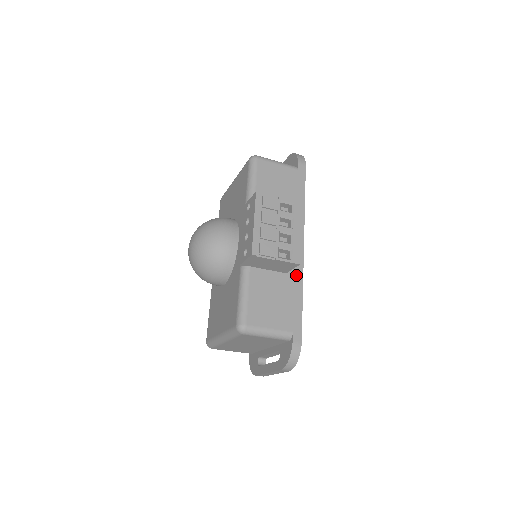
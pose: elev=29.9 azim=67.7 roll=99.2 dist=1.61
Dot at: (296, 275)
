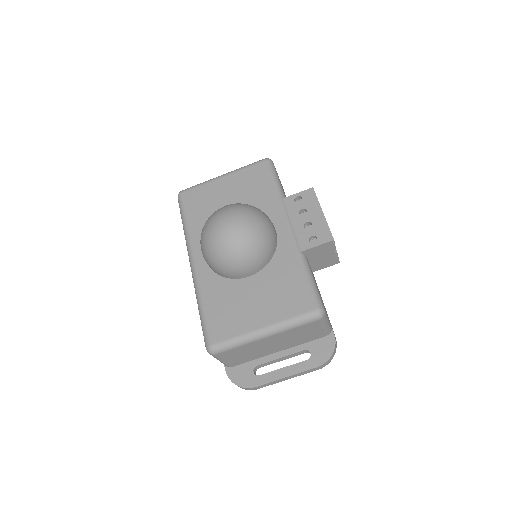
Dot at: occluded
